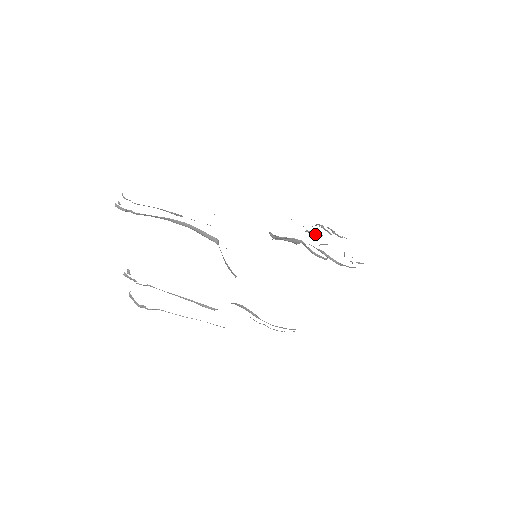
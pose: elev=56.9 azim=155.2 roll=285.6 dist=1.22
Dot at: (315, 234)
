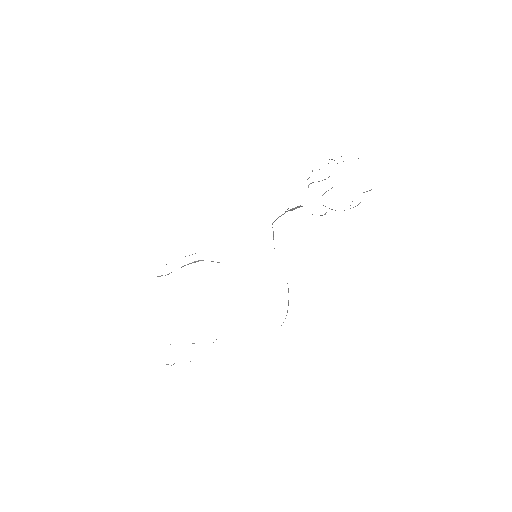
Dot at: occluded
